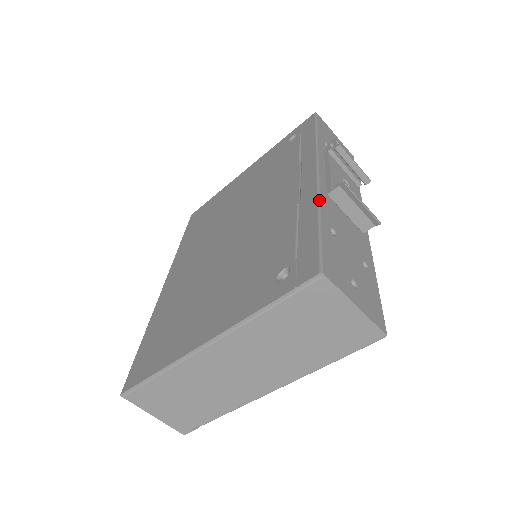
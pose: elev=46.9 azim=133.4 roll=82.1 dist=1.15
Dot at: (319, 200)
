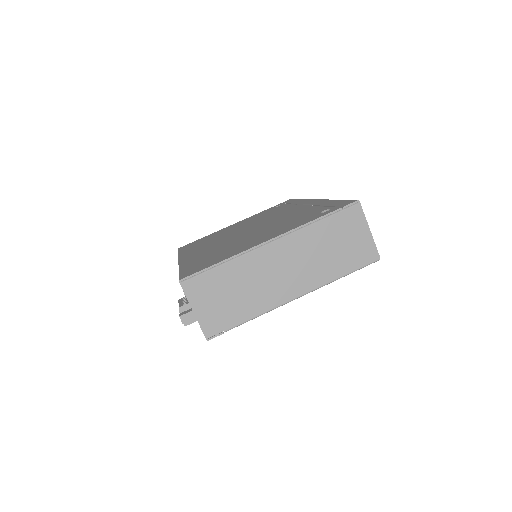
Dot at: occluded
